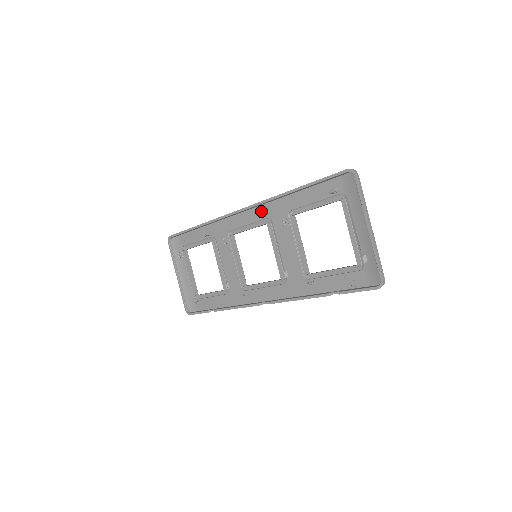
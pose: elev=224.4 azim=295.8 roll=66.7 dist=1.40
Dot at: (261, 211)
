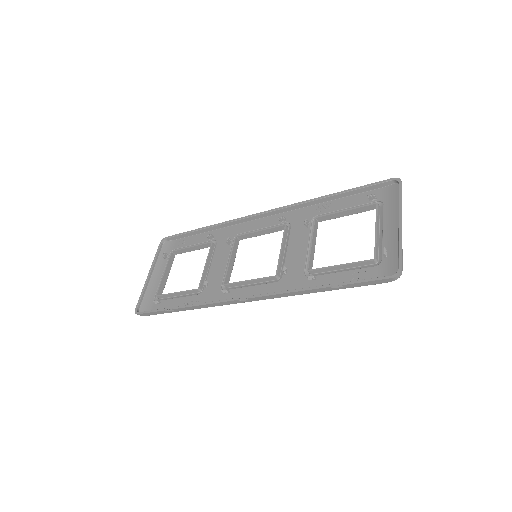
Dot at: occluded
